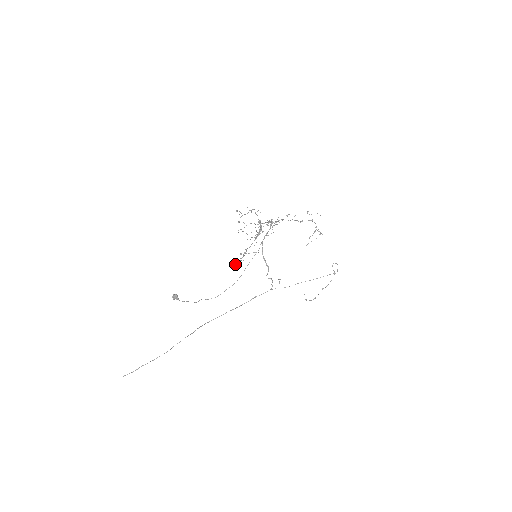
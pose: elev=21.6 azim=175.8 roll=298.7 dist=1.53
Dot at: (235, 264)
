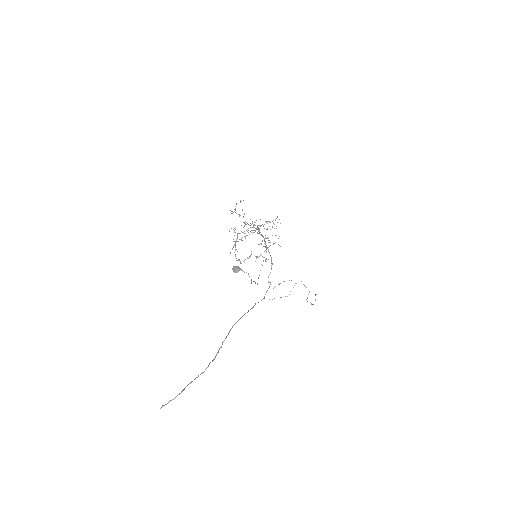
Dot at: (250, 256)
